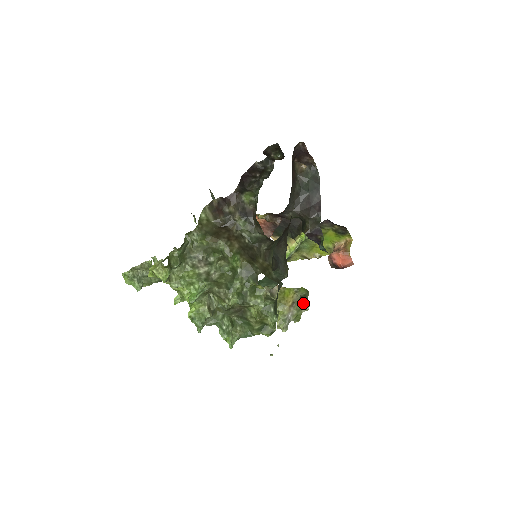
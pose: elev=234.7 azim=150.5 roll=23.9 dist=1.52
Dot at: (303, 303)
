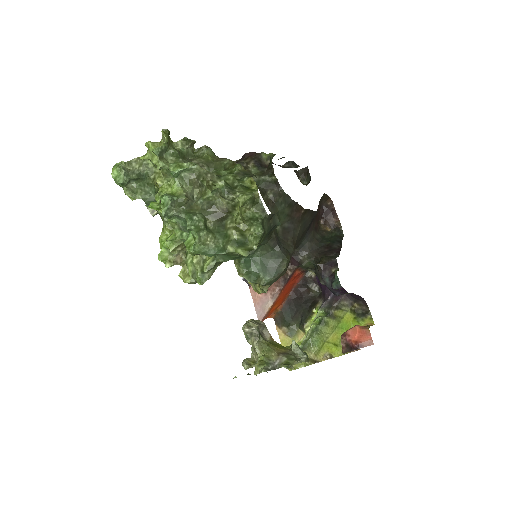
Dot at: (298, 348)
